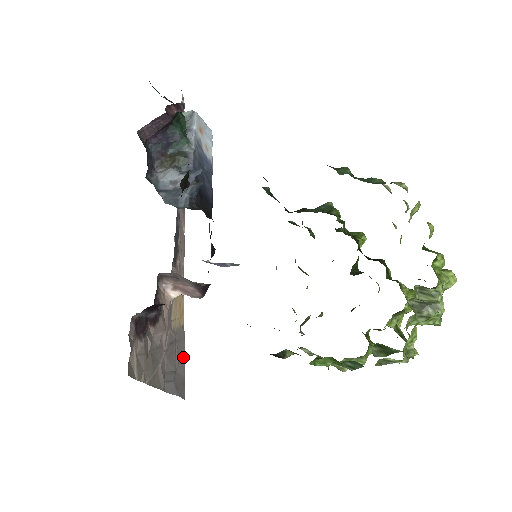
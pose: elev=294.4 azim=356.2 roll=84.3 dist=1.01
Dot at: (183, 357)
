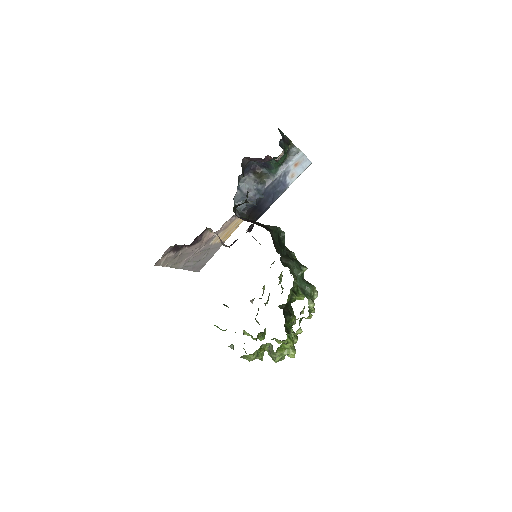
Dot at: (212, 255)
